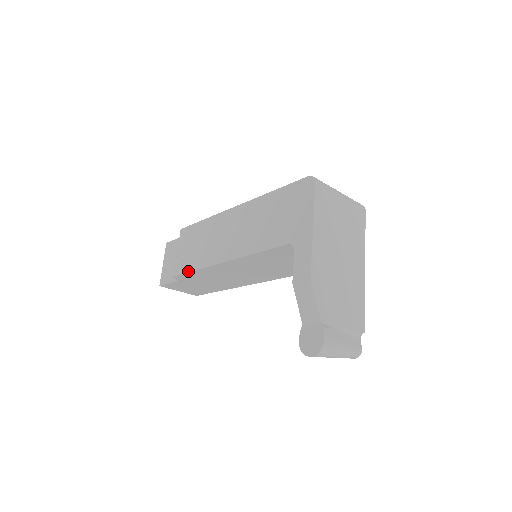
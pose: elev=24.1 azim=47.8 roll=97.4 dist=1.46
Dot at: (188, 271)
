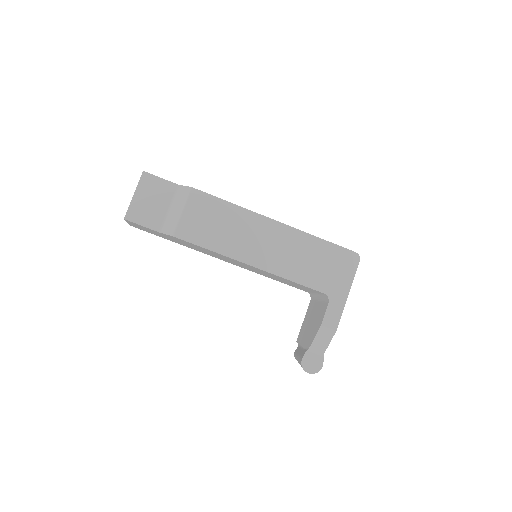
Dot at: (200, 245)
